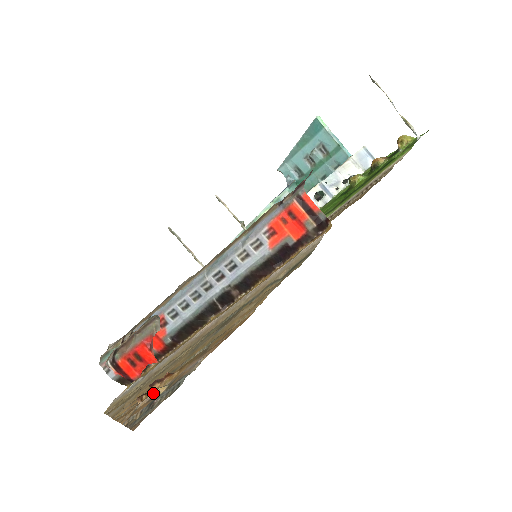
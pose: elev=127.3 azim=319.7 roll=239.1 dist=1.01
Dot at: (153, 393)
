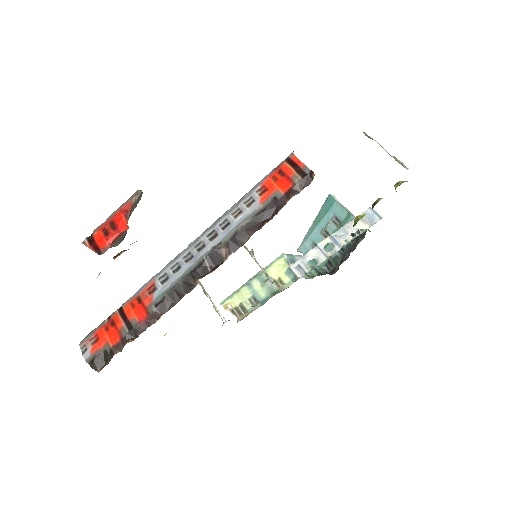
Dot at: (115, 256)
